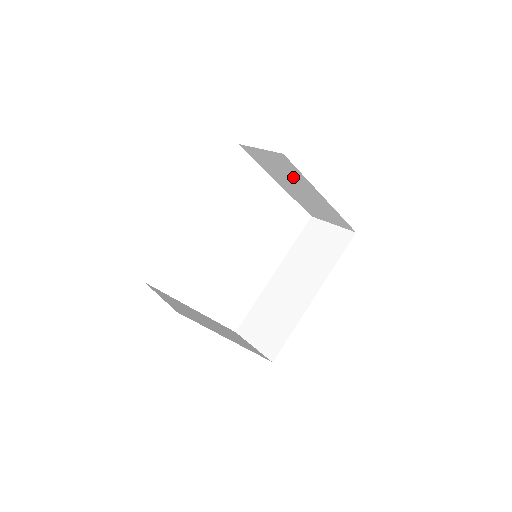
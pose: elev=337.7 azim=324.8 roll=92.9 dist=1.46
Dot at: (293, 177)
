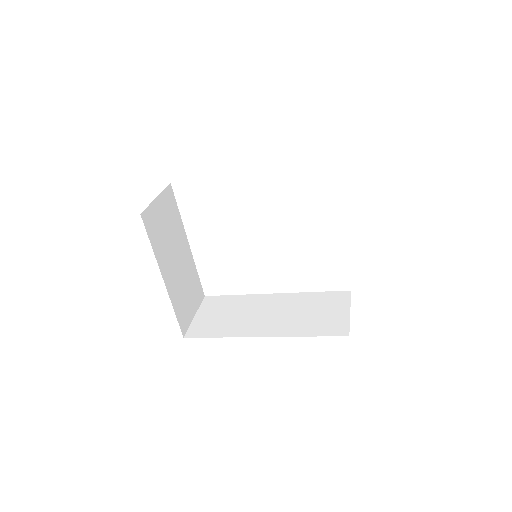
Dot at: occluded
